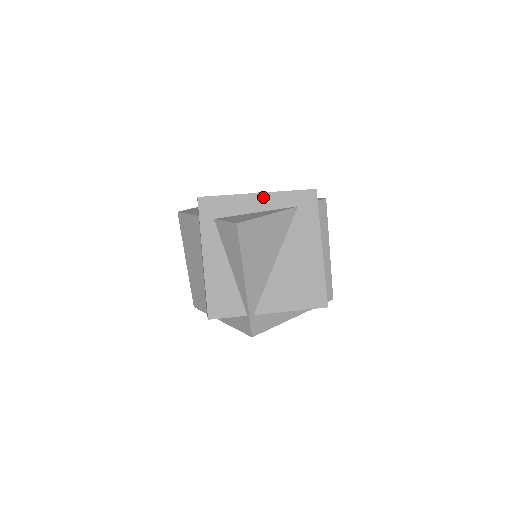
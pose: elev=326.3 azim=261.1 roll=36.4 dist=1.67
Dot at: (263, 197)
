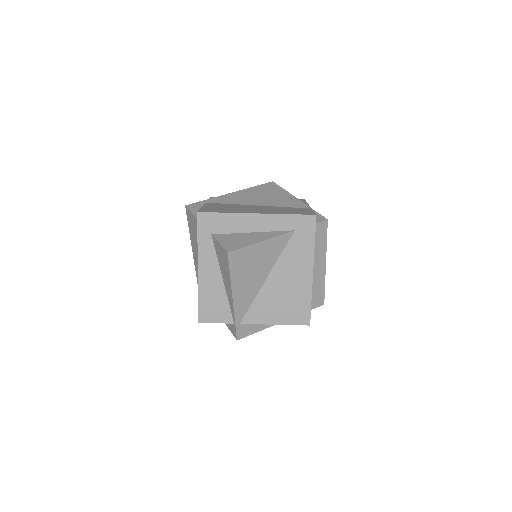
Dot at: (261, 218)
